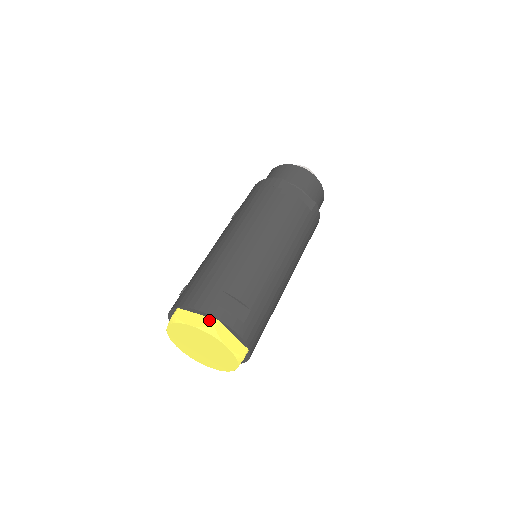
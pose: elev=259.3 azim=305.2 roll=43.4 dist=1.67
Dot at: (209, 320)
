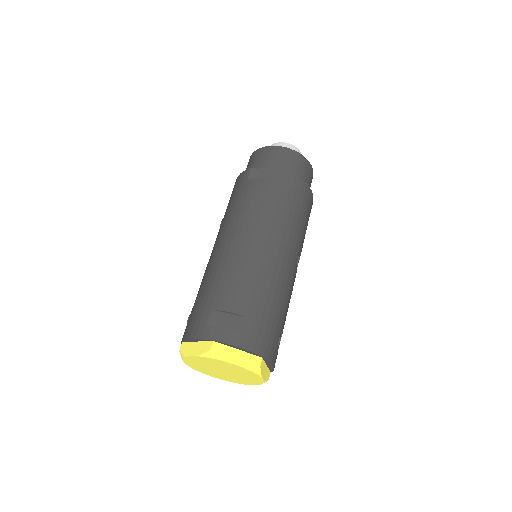
Dot at: (206, 344)
